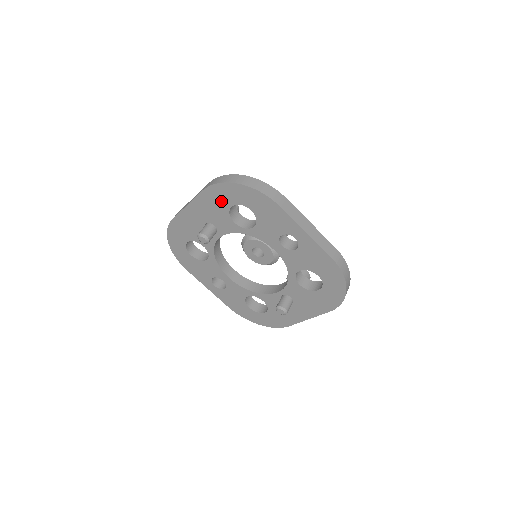
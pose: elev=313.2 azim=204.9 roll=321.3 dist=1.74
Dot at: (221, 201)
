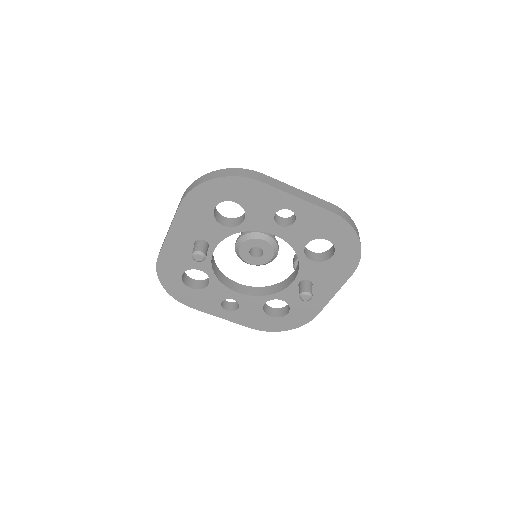
Dot at: (201, 208)
